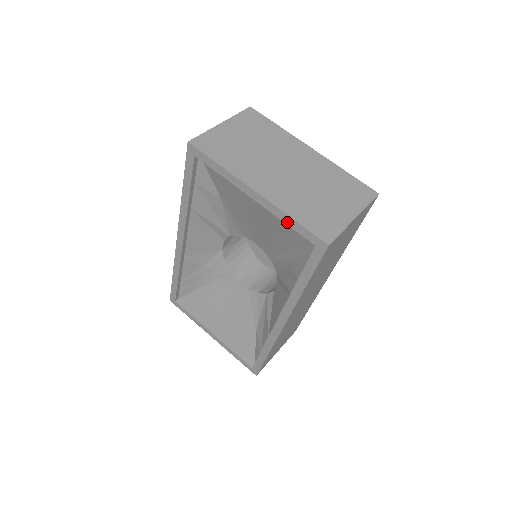
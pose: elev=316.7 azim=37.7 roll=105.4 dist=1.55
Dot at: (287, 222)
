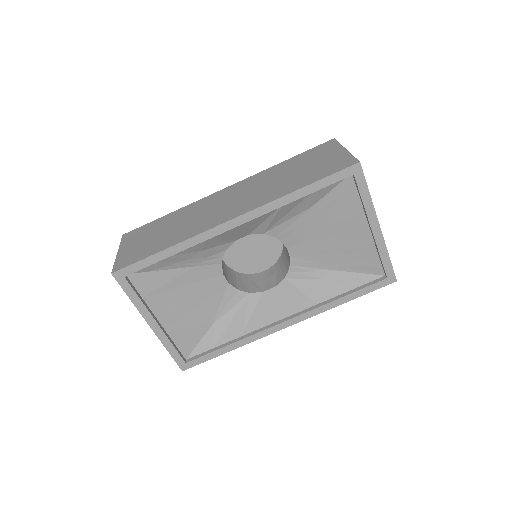
Dot at: (383, 256)
